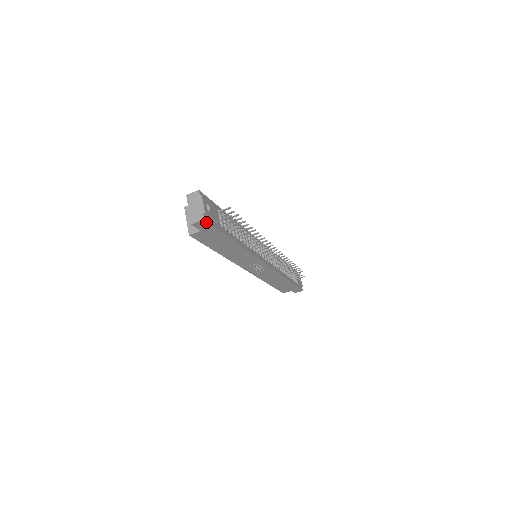
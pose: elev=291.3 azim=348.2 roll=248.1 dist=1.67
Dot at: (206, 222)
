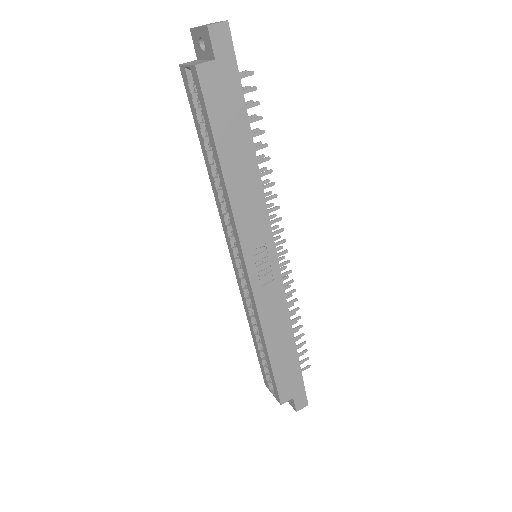
Dot at: (228, 33)
